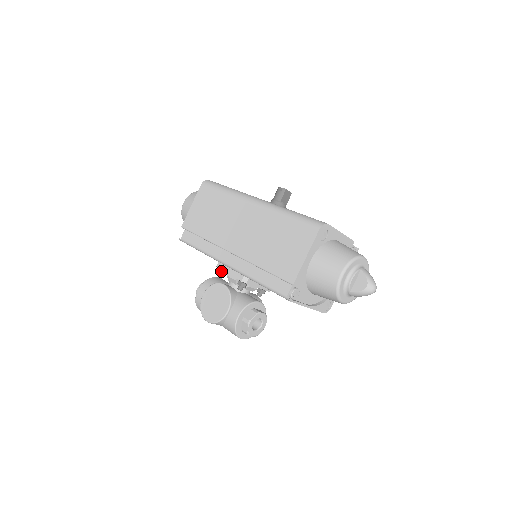
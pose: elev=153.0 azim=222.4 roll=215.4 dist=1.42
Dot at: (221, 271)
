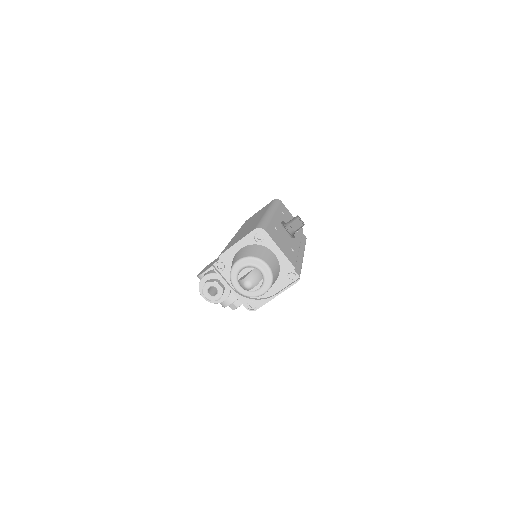
Dot at: occluded
